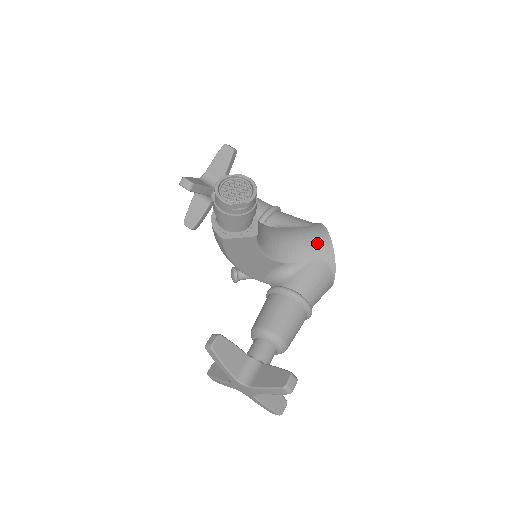
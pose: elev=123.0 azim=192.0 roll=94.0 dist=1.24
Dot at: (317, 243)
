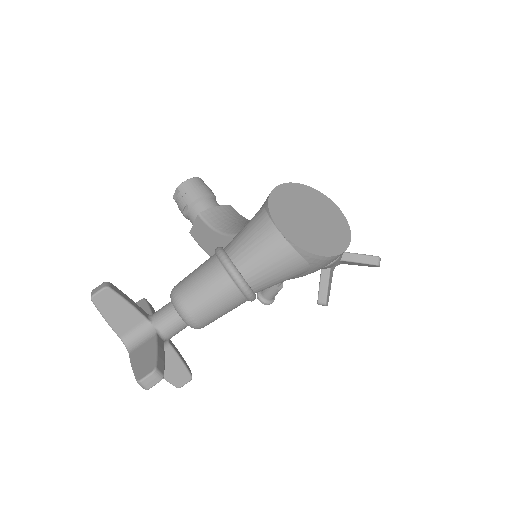
Dot at: occluded
